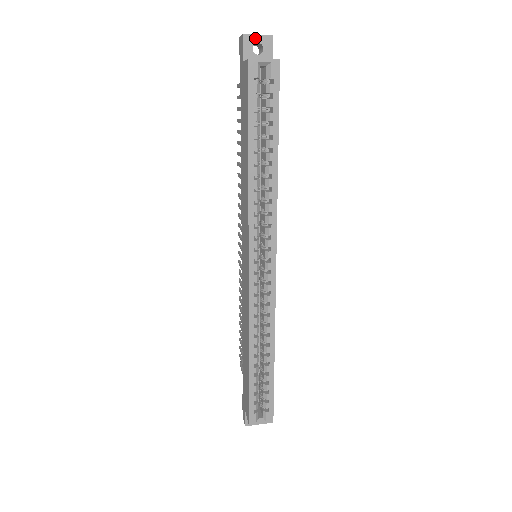
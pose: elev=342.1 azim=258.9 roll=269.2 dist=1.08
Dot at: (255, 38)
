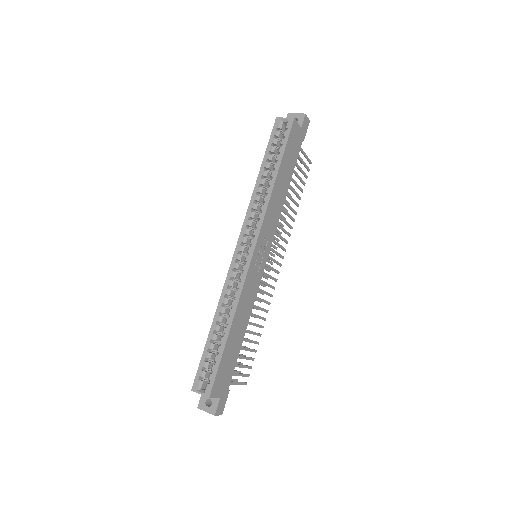
Dot at: (294, 115)
